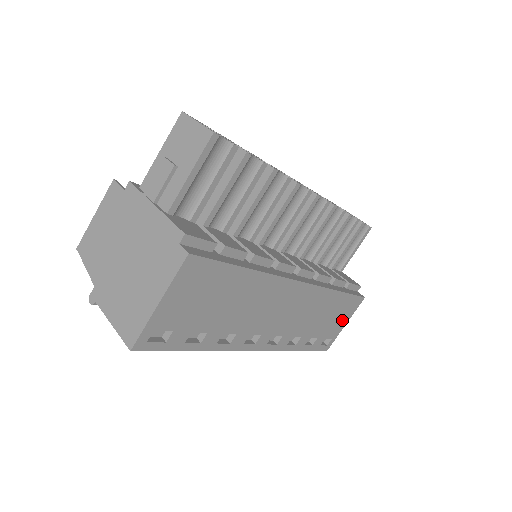
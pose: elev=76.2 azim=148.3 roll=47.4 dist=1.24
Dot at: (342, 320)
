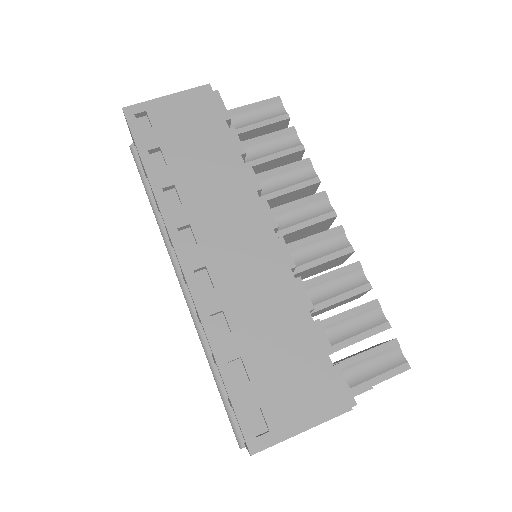
Dot at: (300, 406)
